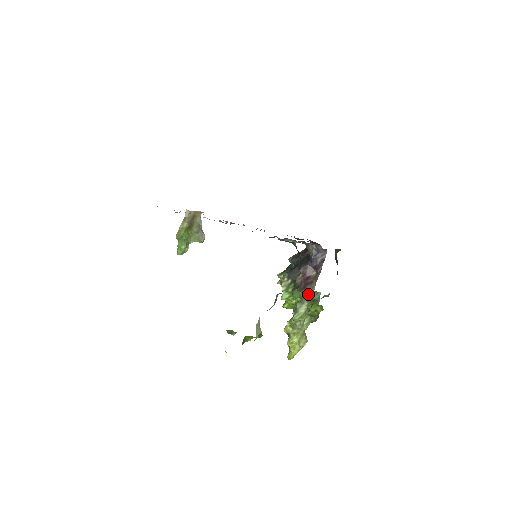
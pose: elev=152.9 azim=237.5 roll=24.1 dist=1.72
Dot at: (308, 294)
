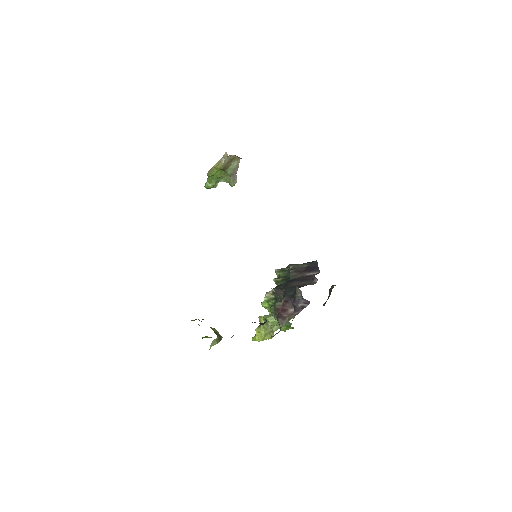
Dot at: occluded
